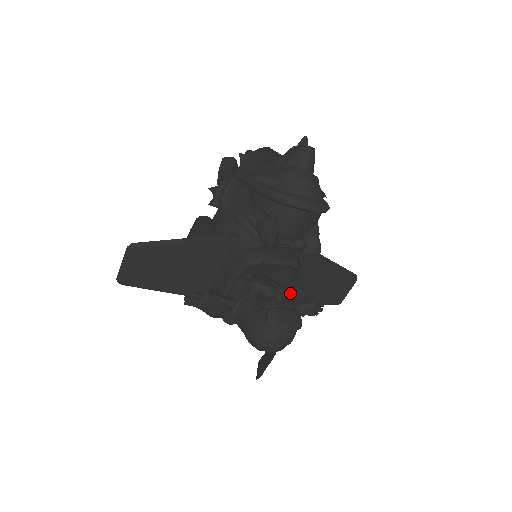
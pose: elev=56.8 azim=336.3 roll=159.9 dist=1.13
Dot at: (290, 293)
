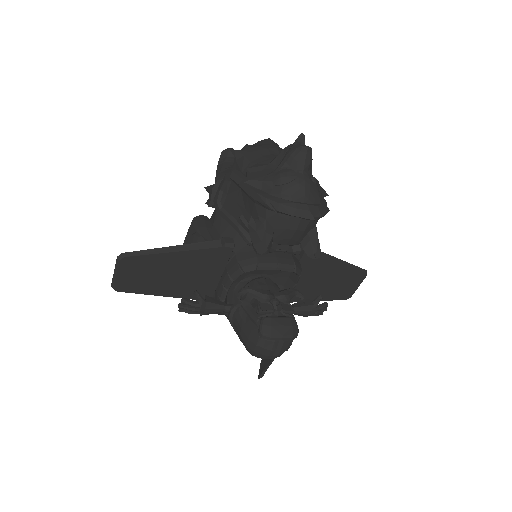
Dot at: (287, 299)
